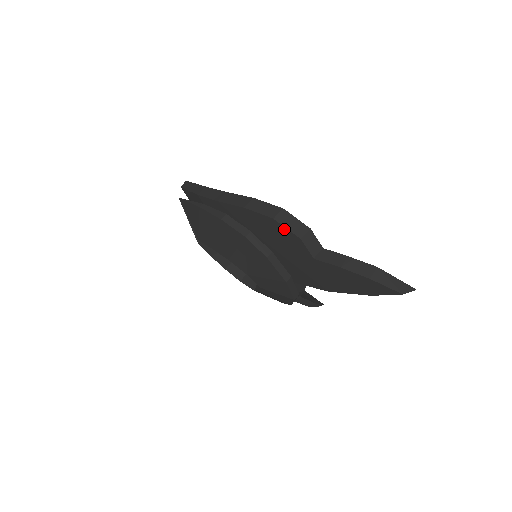
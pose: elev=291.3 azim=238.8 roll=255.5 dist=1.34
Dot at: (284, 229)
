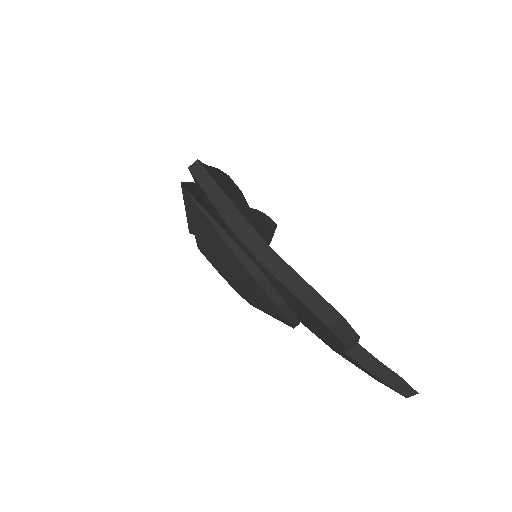
Dot at: (333, 335)
